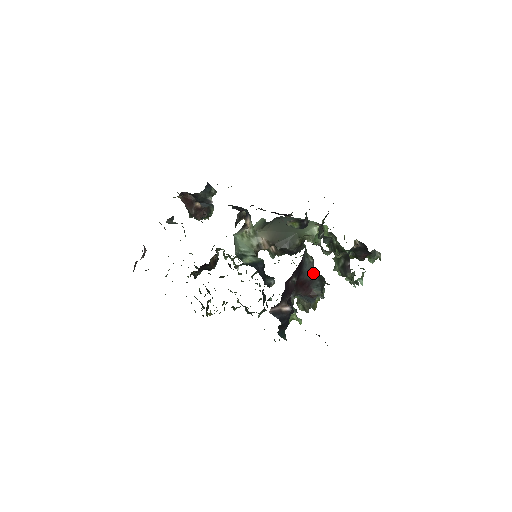
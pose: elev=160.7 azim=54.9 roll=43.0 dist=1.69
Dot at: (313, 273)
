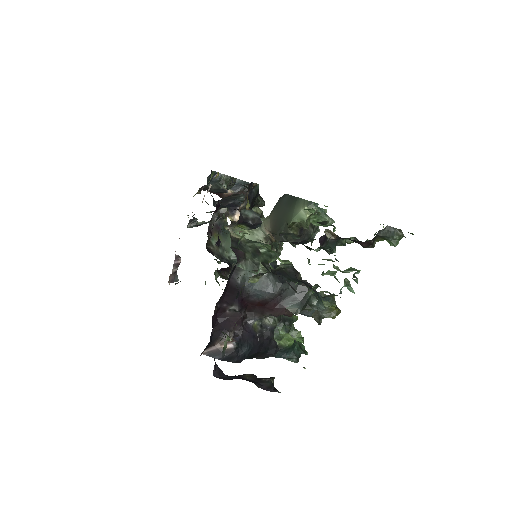
Dot at: (272, 289)
